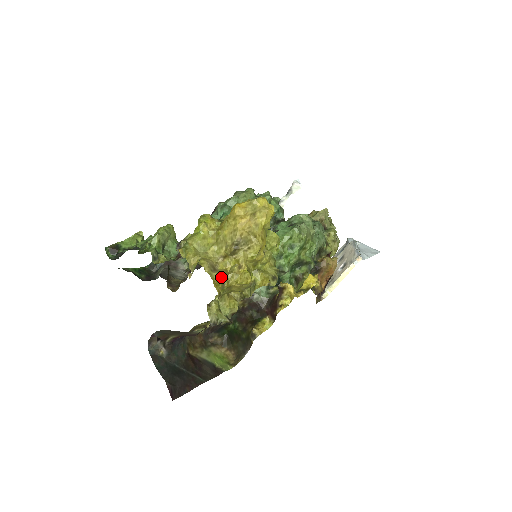
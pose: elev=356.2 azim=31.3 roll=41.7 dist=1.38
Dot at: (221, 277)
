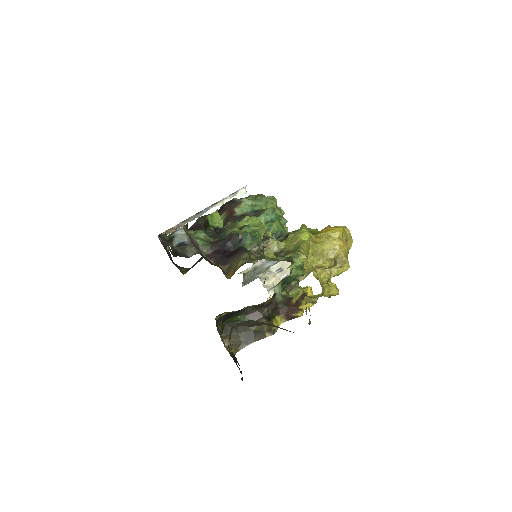
Dot at: (322, 286)
